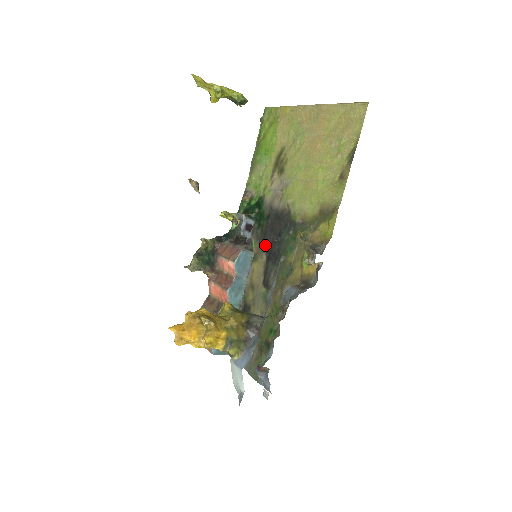
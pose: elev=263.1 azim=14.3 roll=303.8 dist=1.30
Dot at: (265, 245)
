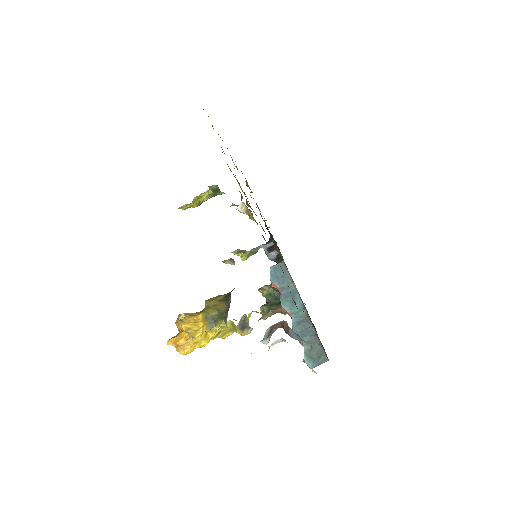
Dot at: (275, 245)
